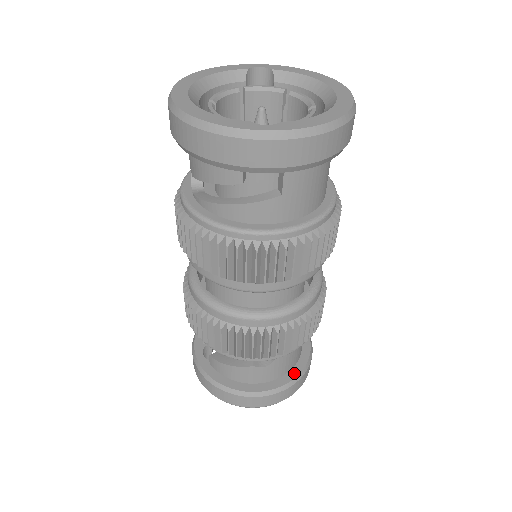
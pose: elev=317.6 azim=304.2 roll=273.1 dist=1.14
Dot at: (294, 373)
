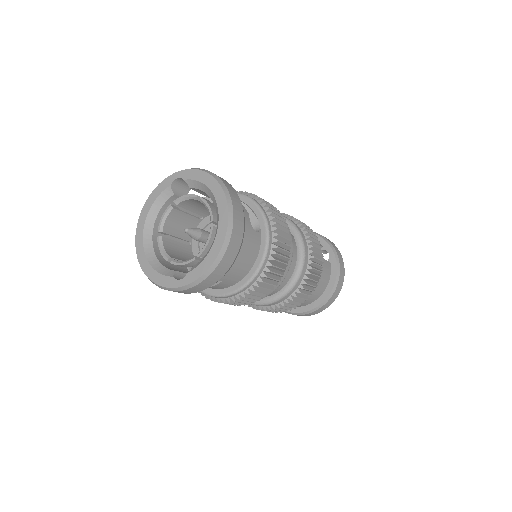
Dot at: (326, 294)
